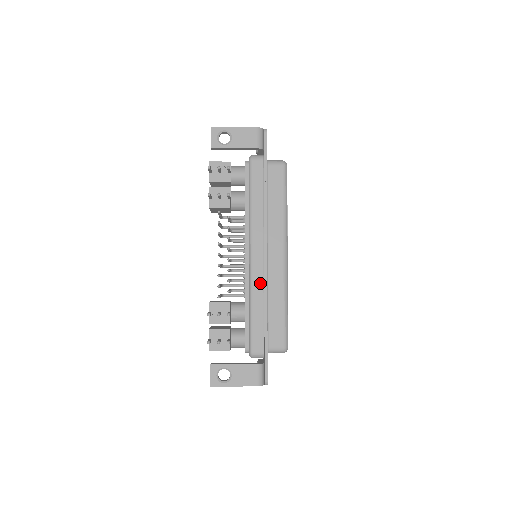
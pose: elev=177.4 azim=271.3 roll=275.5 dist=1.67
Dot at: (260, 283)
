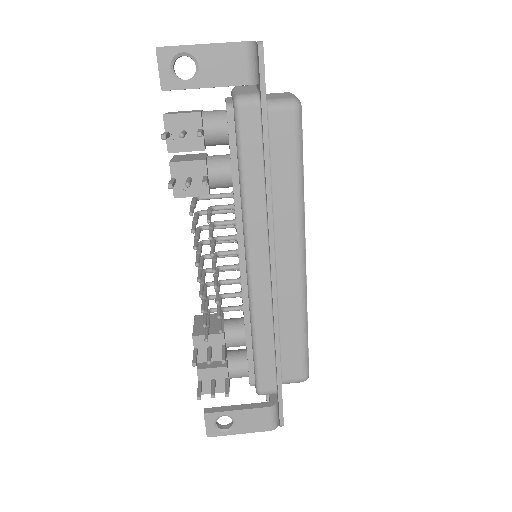
Dot at: (266, 305)
